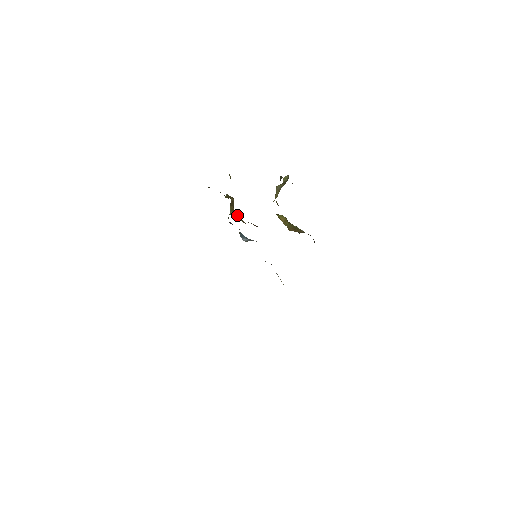
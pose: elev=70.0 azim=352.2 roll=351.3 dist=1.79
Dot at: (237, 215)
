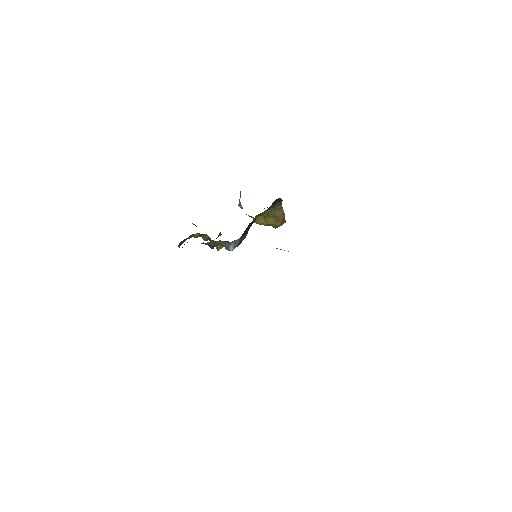
Dot at: occluded
